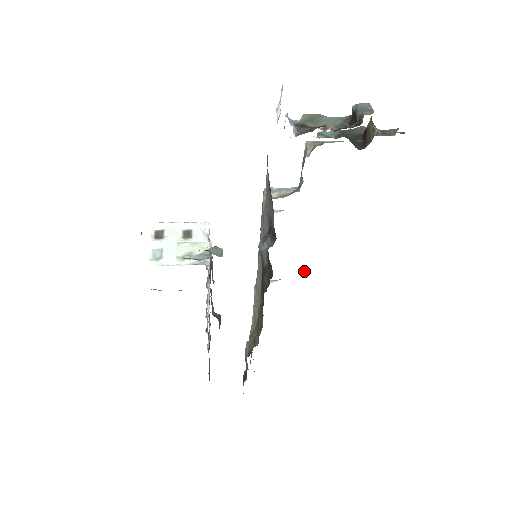
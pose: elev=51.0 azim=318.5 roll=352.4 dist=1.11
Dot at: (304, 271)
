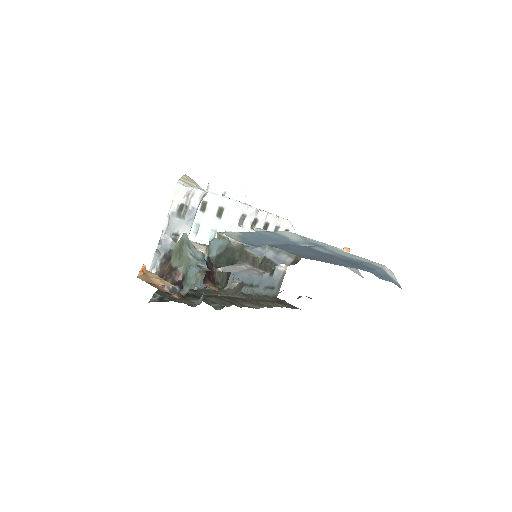
Dot at: occluded
